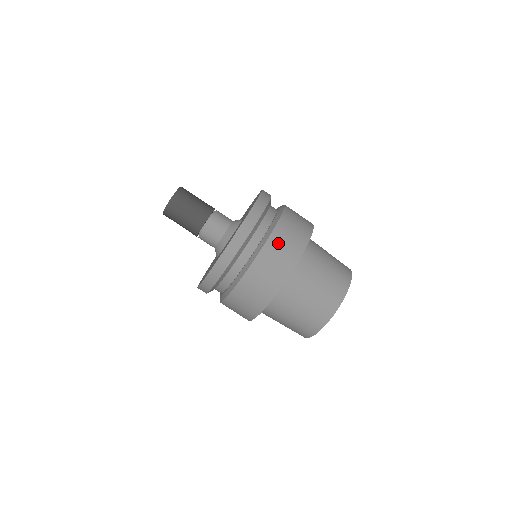
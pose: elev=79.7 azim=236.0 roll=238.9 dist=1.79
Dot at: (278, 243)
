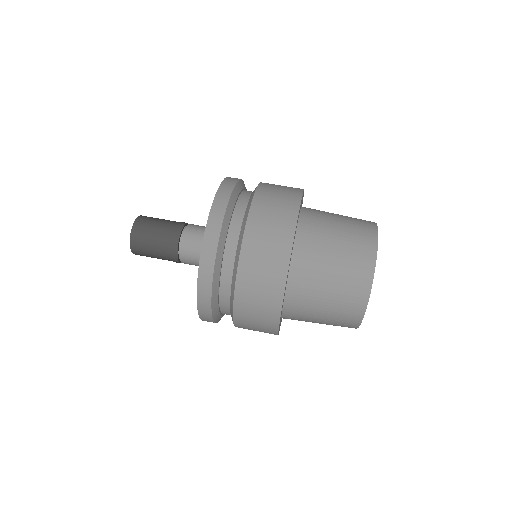
Dot at: (272, 185)
